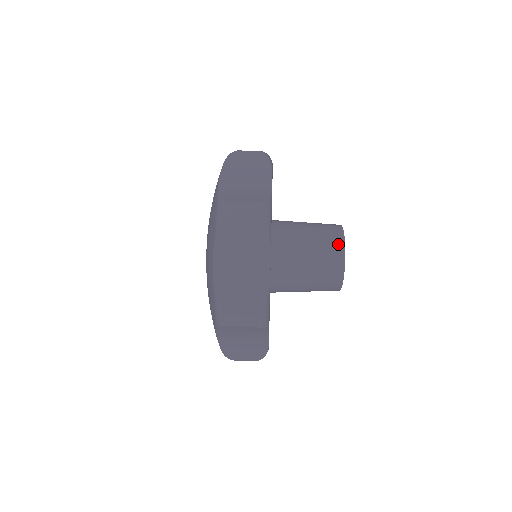
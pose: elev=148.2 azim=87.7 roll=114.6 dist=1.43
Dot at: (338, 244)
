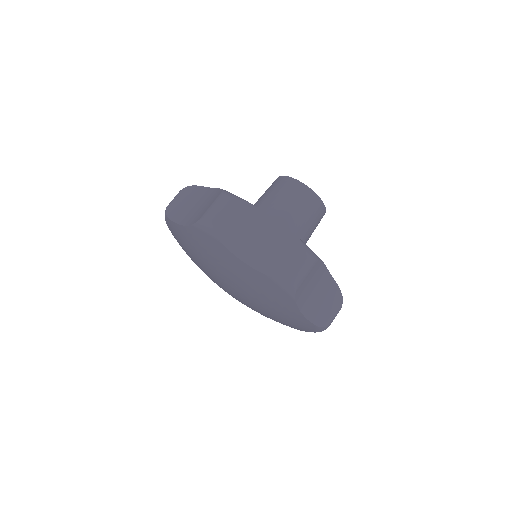
Dot at: (313, 198)
